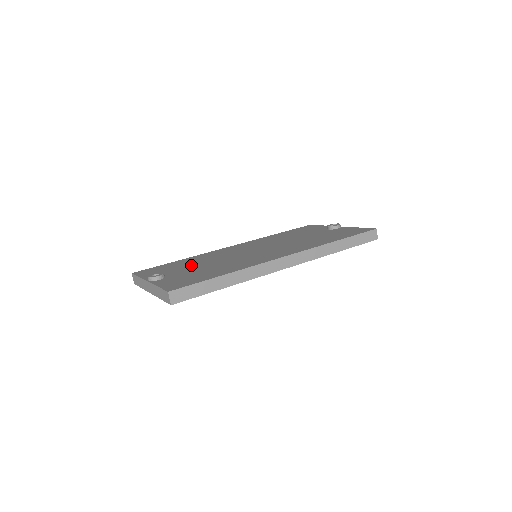
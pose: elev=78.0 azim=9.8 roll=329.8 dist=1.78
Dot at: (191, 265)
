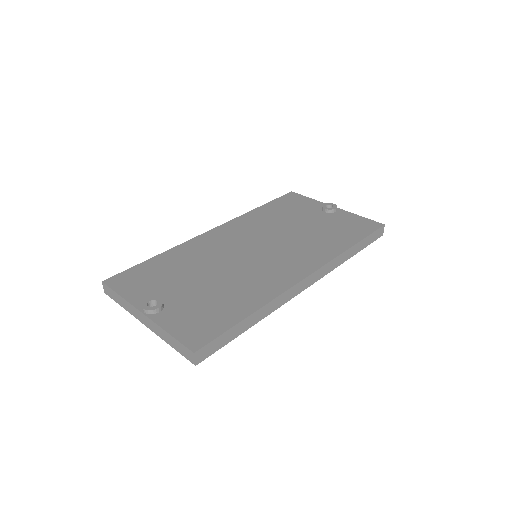
Dot at: (185, 275)
